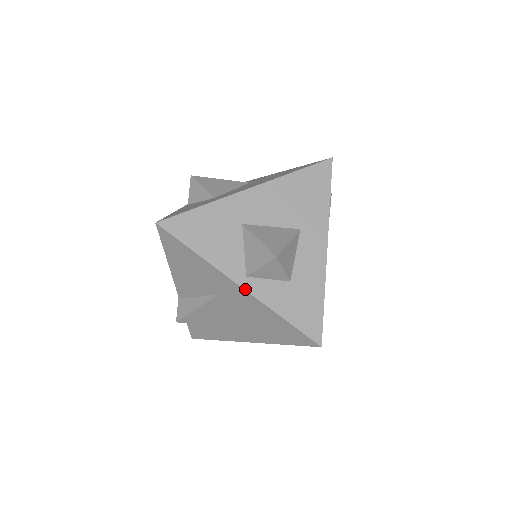
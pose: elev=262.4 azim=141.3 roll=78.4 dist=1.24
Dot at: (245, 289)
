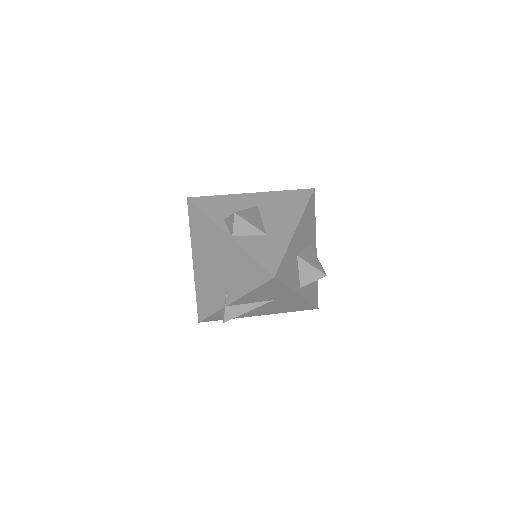
Dot at: (301, 296)
